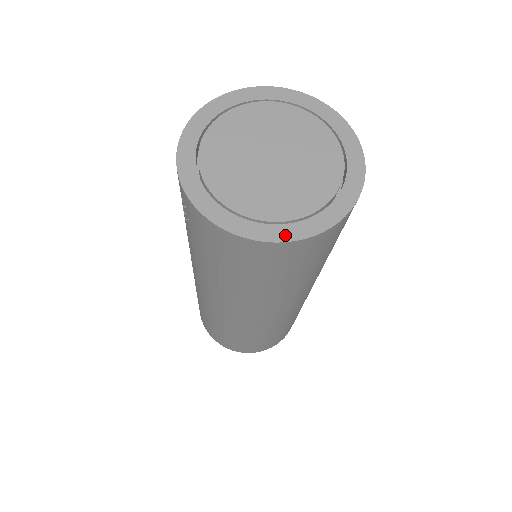
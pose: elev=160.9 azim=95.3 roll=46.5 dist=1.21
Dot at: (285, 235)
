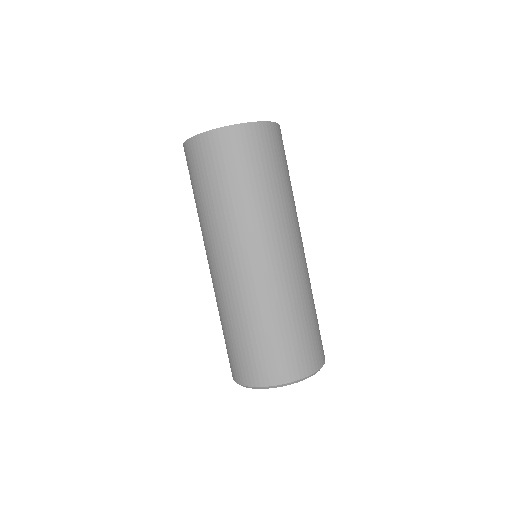
Dot at: (219, 129)
